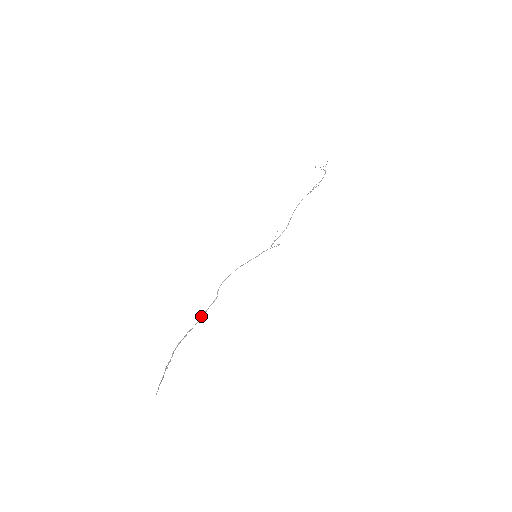
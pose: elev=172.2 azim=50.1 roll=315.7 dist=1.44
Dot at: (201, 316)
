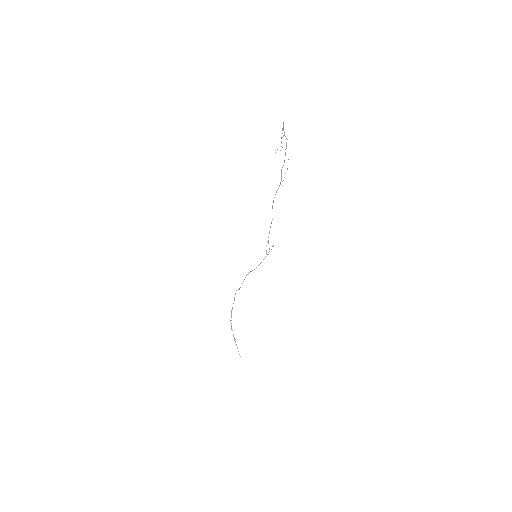
Dot at: (234, 298)
